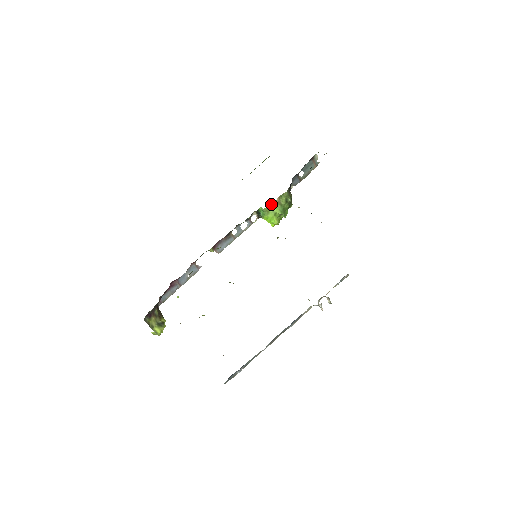
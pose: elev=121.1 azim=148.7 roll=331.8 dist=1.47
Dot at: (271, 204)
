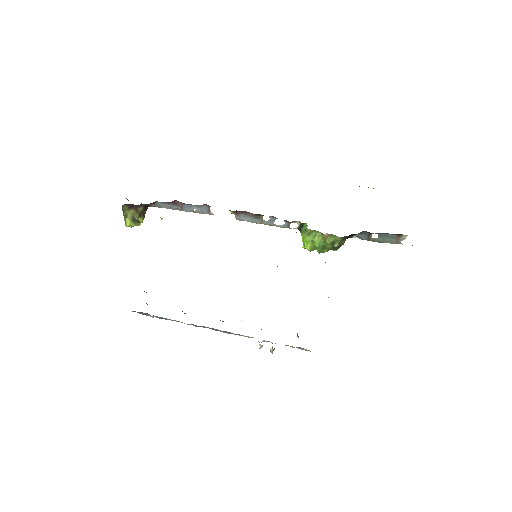
Dot at: (317, 231)
